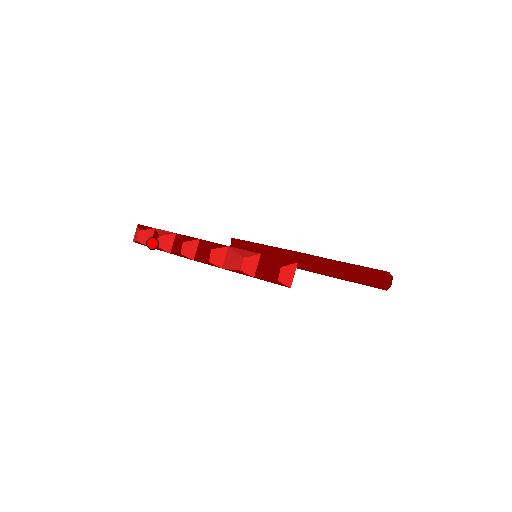
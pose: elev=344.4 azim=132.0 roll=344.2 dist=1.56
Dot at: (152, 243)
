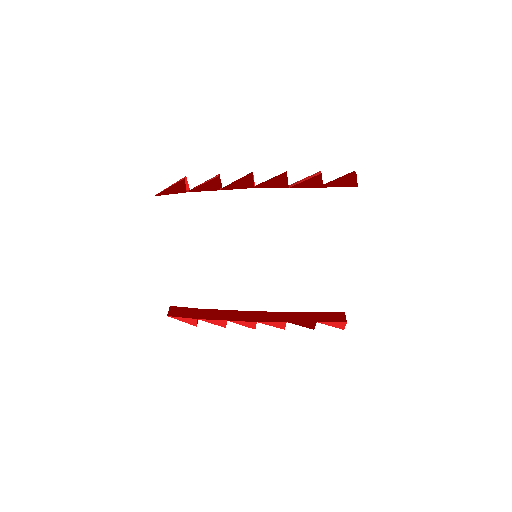
Dot at: occluded
